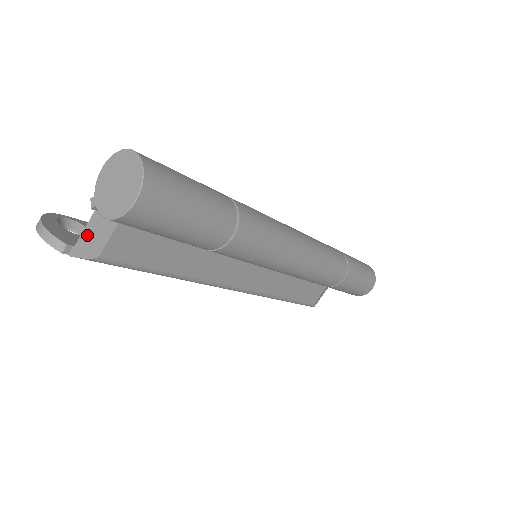
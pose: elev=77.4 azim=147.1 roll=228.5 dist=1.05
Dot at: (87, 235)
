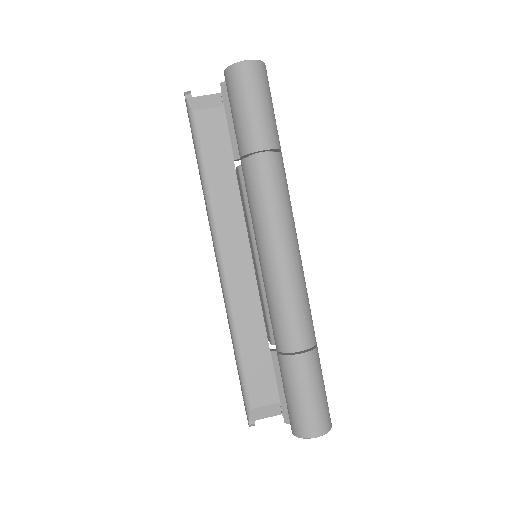
Dot at: (203, 97)
